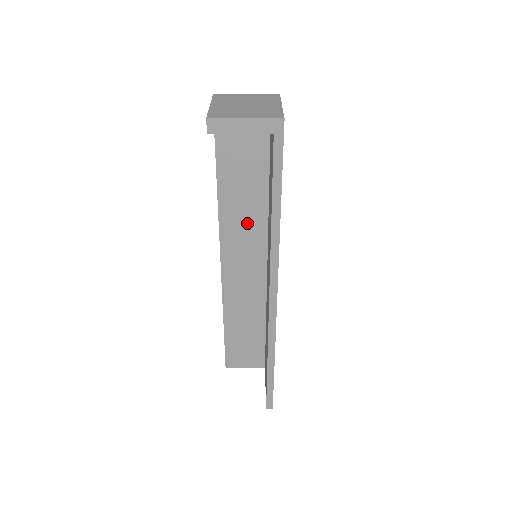
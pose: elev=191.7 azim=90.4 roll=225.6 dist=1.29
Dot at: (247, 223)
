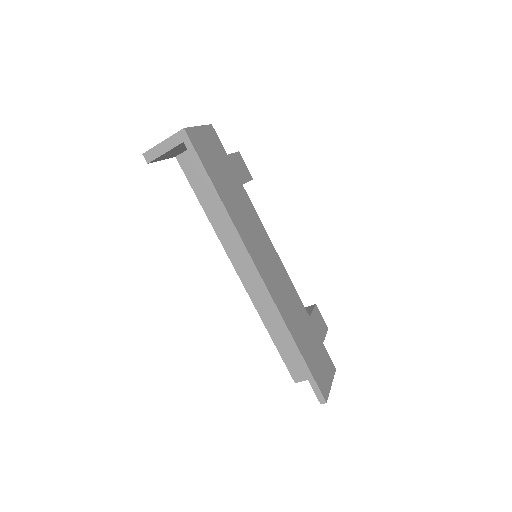
Dot at: occluded
